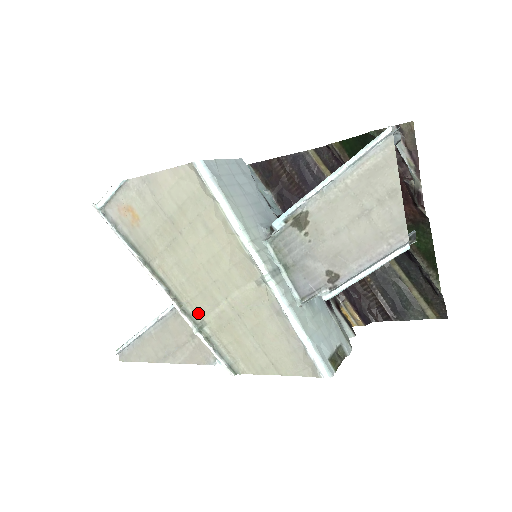
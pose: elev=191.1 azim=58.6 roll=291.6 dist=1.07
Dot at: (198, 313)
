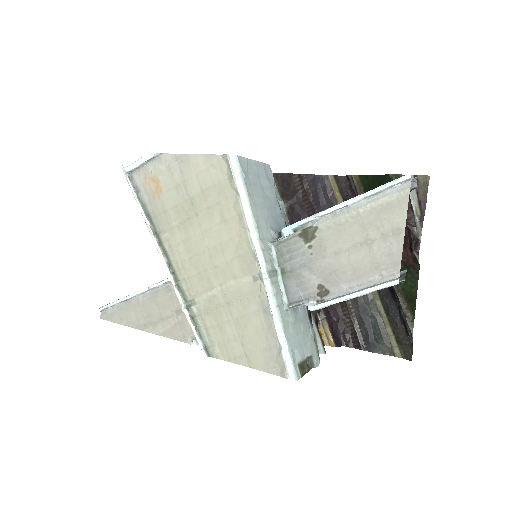
Dot at: (191, 292)
